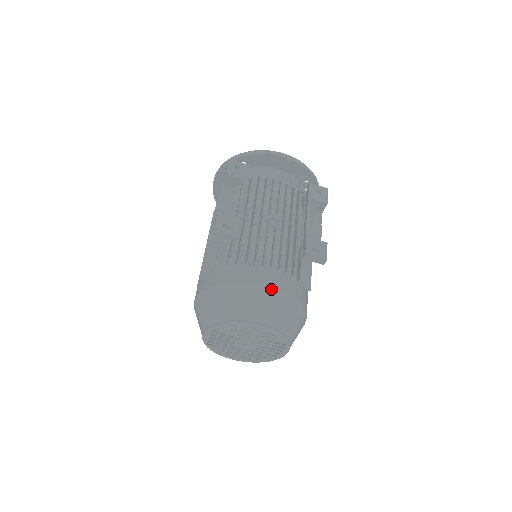
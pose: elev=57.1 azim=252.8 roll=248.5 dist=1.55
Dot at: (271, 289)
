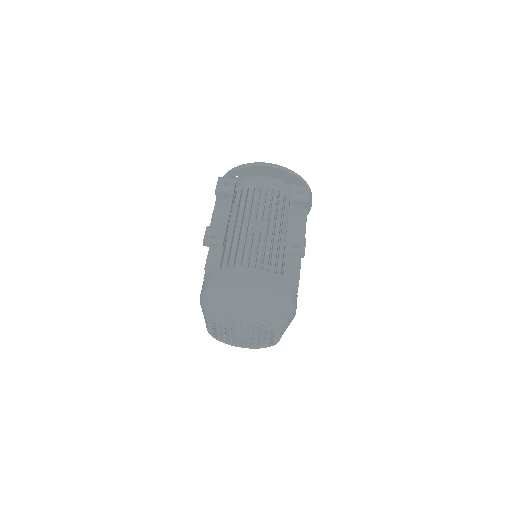
Dot at: (252, 286)
